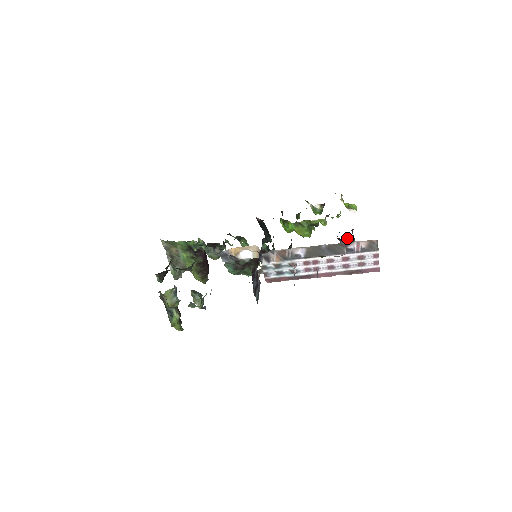
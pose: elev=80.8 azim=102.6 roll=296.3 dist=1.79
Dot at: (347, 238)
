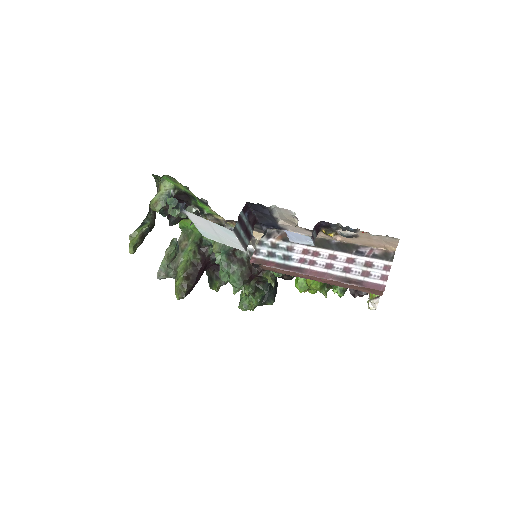
Dot at: occluded
